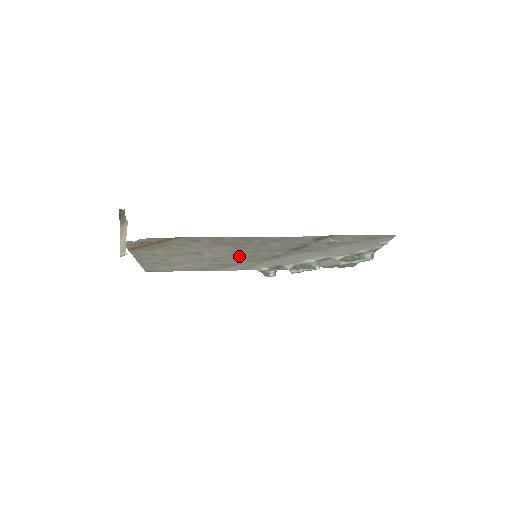
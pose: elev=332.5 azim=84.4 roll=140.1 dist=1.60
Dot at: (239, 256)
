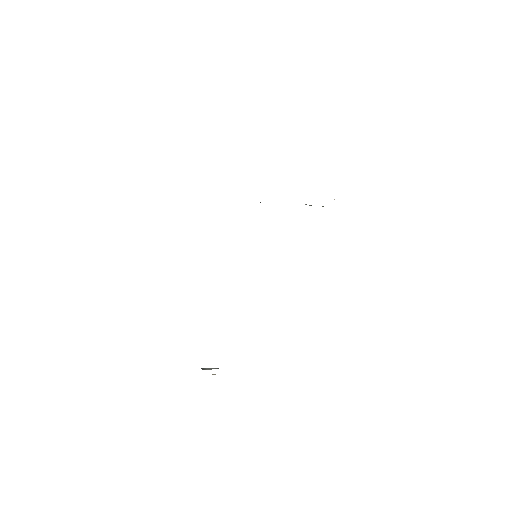
Dot at: occluded
